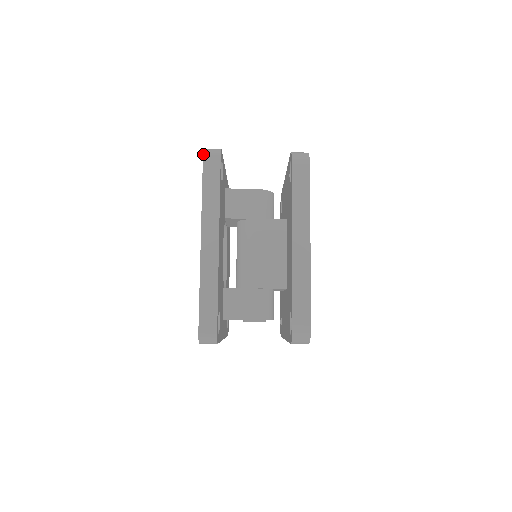
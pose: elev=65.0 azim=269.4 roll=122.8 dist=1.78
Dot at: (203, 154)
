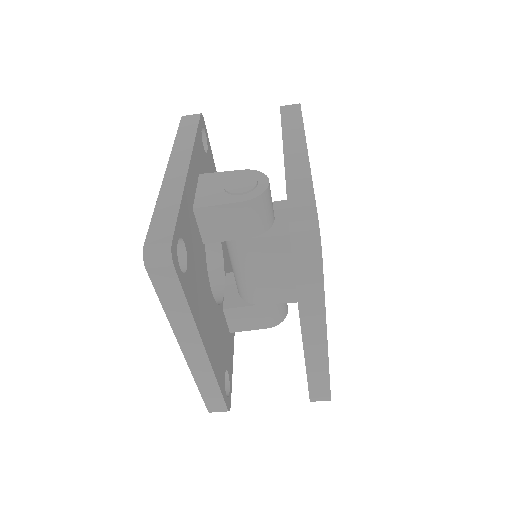
Dot at: (145, 267)
